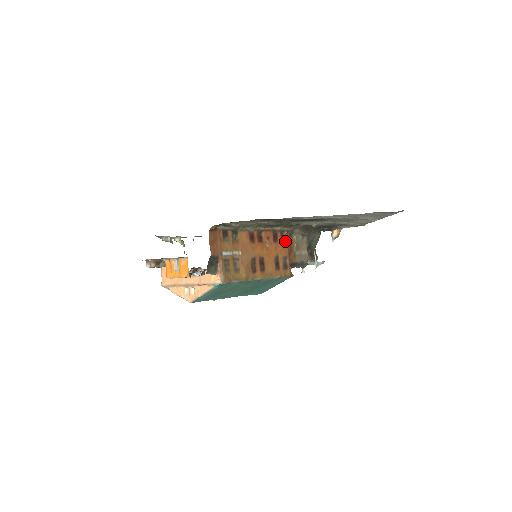
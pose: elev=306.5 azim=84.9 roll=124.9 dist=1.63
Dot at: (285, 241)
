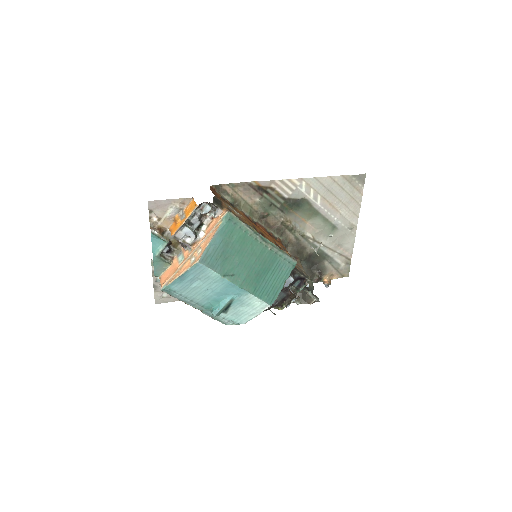
Dot at: occluded
